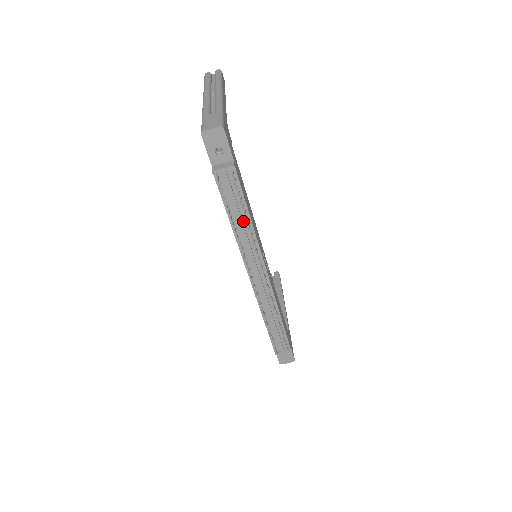
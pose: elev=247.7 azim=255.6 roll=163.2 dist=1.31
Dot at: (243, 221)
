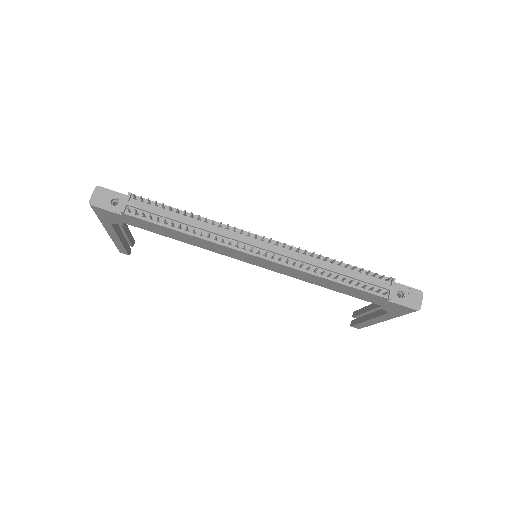
Dot at: (188, 221)
